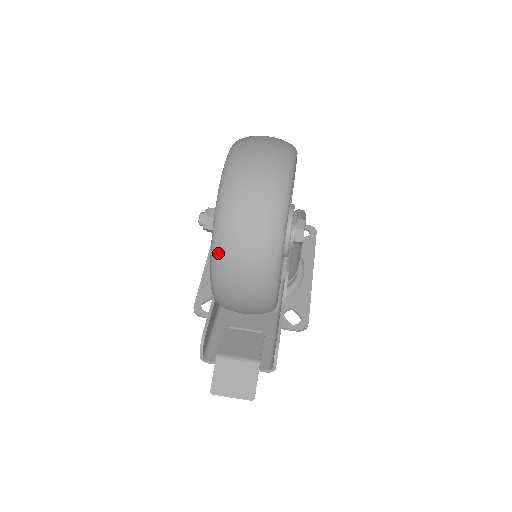
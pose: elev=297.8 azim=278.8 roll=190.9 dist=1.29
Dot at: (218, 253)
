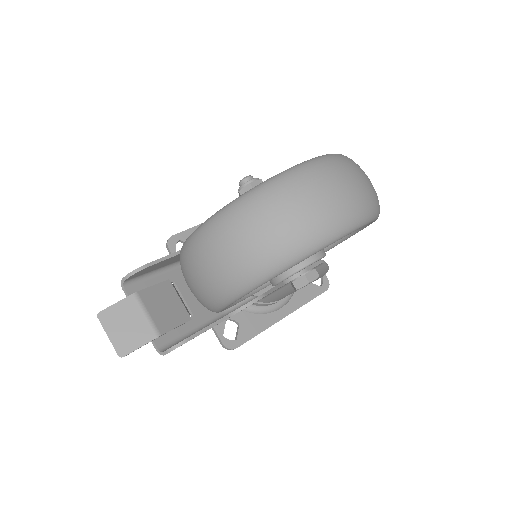
Dot at: (217, 222)
